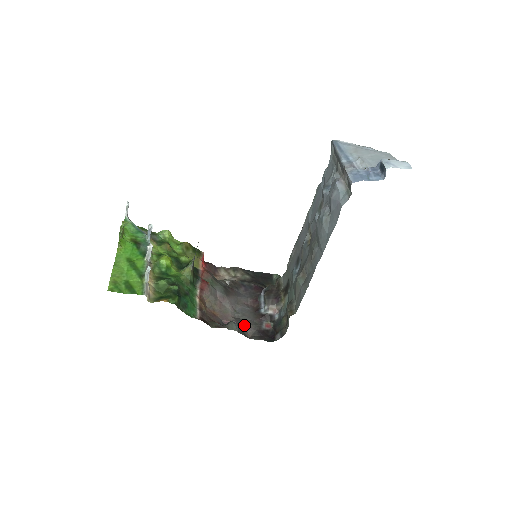
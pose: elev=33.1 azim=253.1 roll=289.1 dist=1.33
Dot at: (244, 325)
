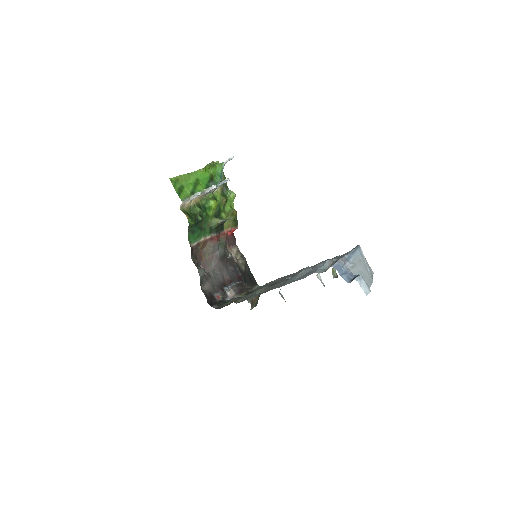
Dot at: (208, 281)
